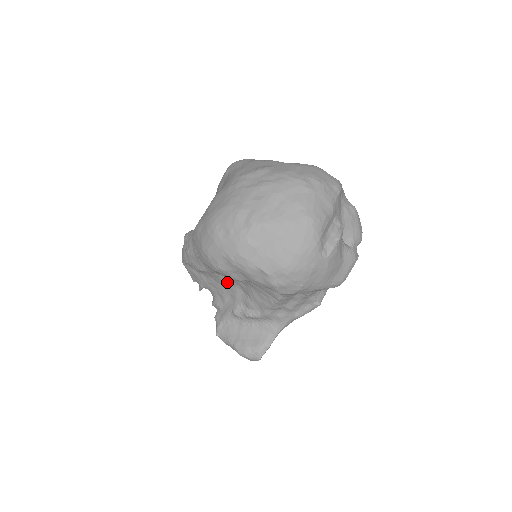
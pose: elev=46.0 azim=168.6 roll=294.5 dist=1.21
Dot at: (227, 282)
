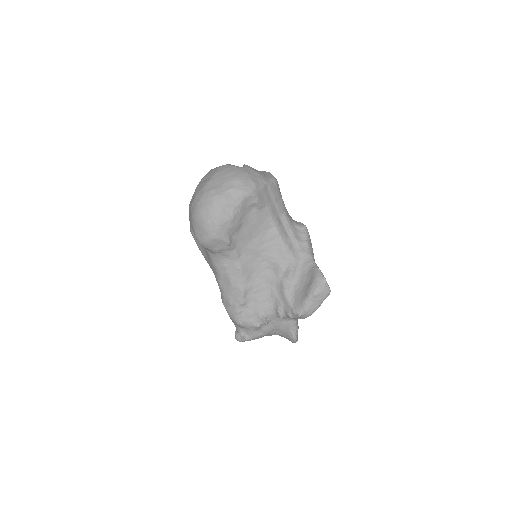
Dot at: (261, 281)
